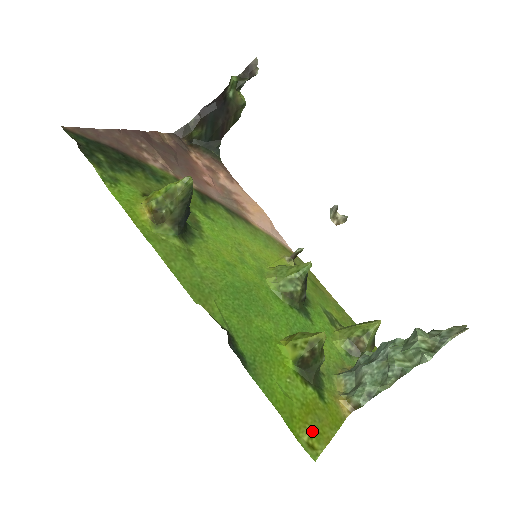
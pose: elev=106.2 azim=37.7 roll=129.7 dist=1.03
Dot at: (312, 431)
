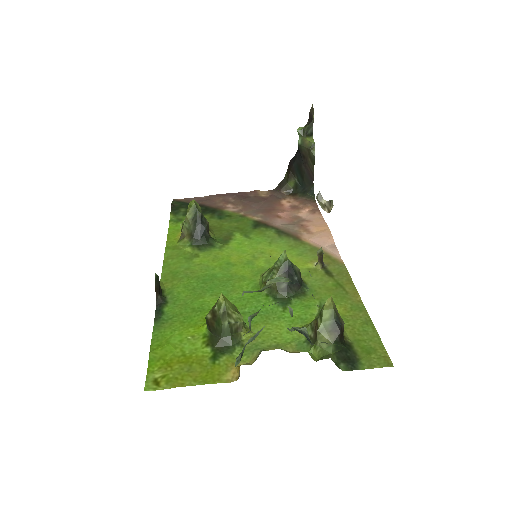
Dot at: (169, 373)
